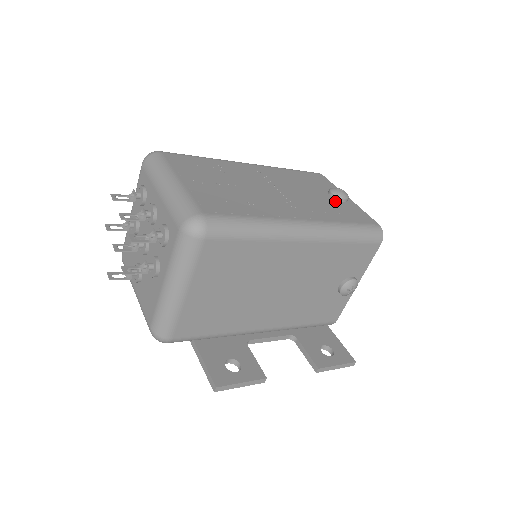
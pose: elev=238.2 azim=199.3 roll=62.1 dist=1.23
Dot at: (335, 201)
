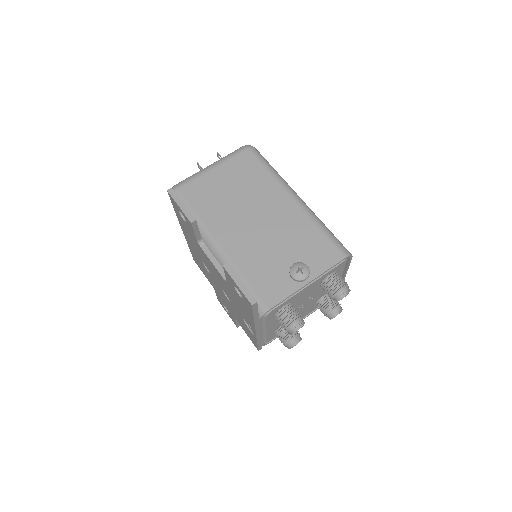
Dot at: occluded
